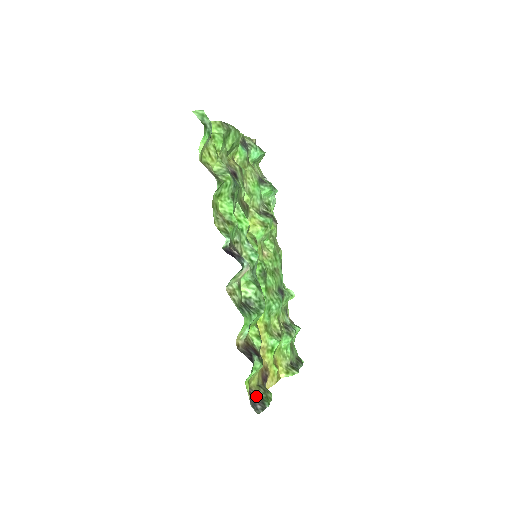
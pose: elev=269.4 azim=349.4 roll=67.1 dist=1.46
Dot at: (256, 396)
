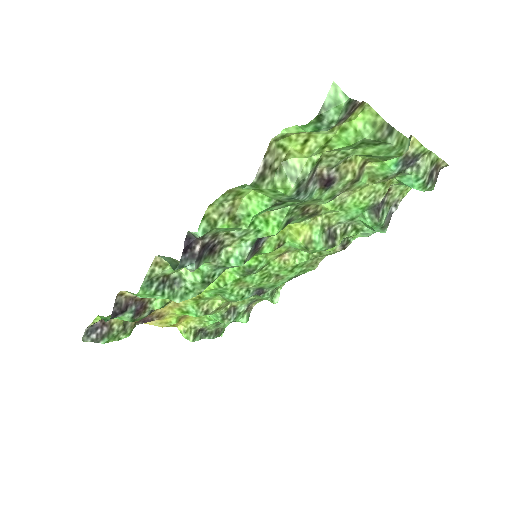
Dot at: (106, 327)
